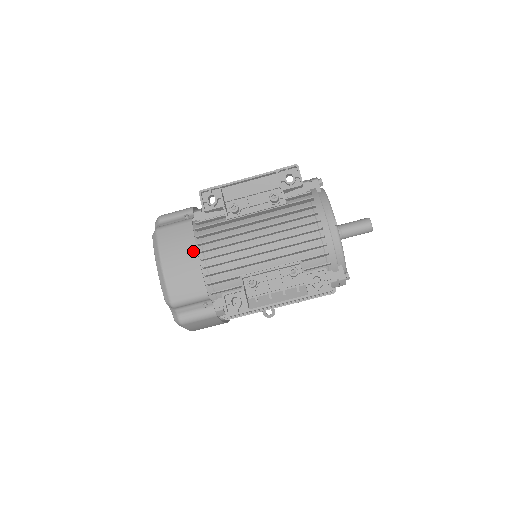
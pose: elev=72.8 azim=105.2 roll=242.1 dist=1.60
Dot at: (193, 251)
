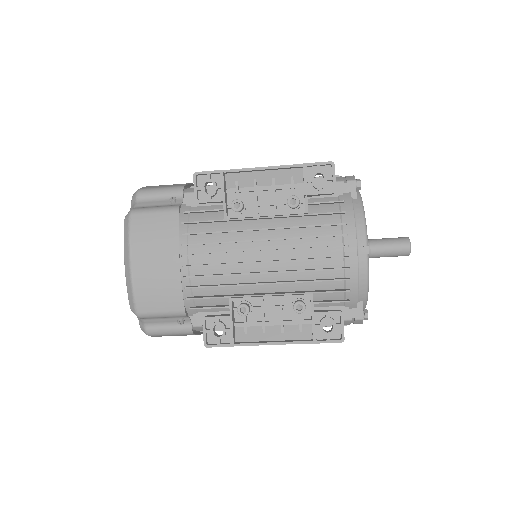
Dot at: (174, 254)
